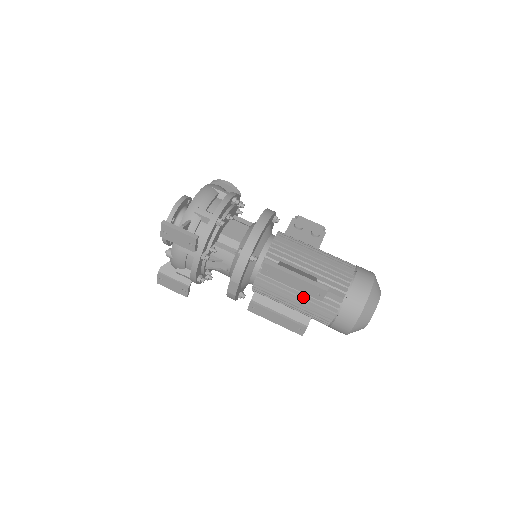
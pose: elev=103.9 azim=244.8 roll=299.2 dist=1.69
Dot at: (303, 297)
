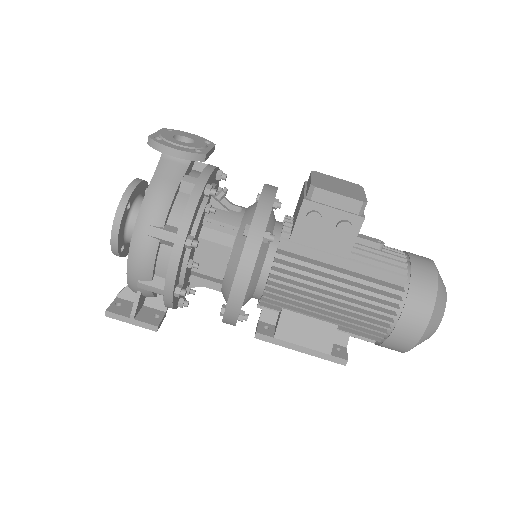
Dot at: occluded
